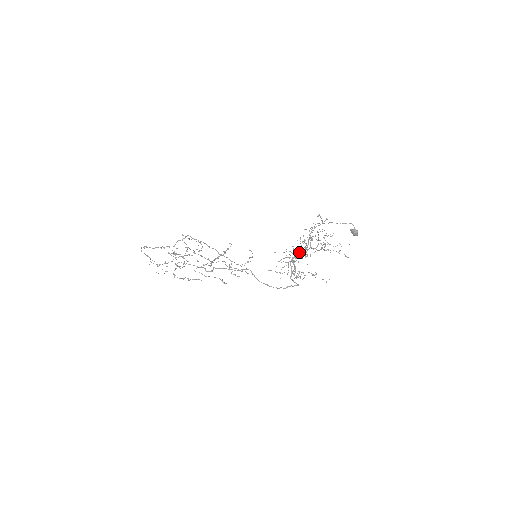
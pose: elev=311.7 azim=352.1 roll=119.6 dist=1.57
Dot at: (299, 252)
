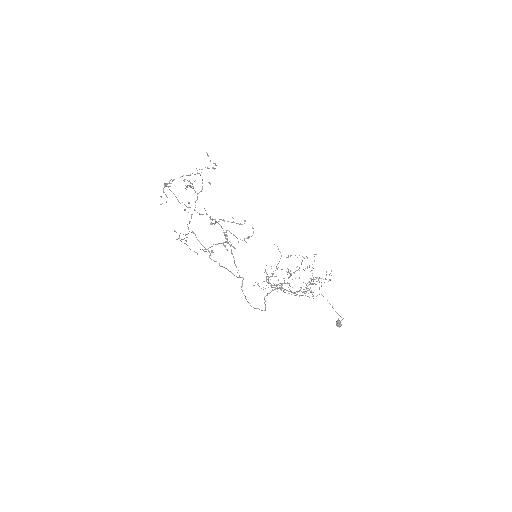
Dot at: (288, 277)
